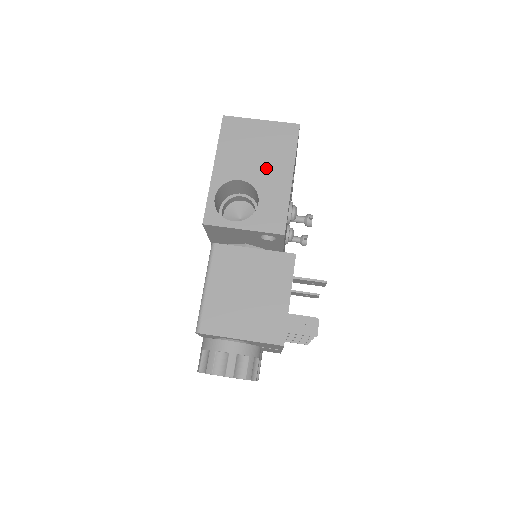
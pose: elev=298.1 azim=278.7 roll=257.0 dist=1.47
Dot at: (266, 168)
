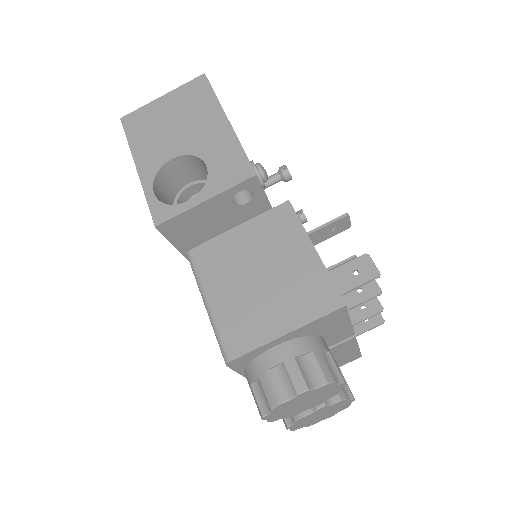
Dot at: (194, 130)
